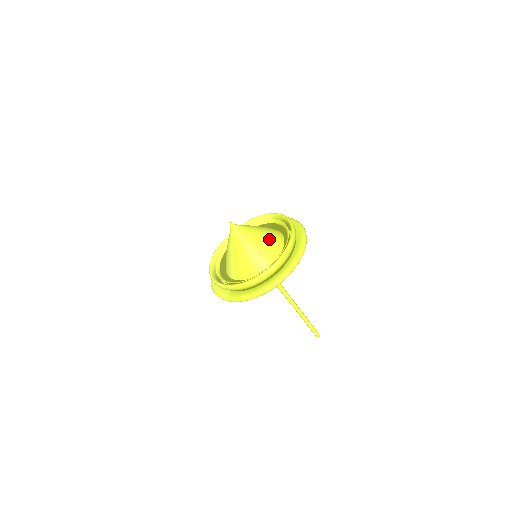
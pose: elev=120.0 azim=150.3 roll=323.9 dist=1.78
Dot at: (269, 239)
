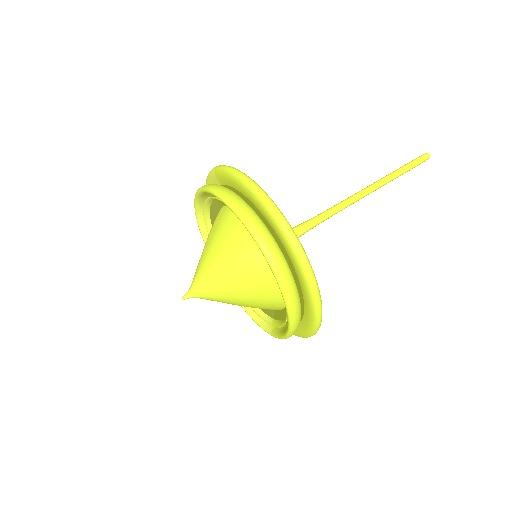
Dot at: (241, 260)
